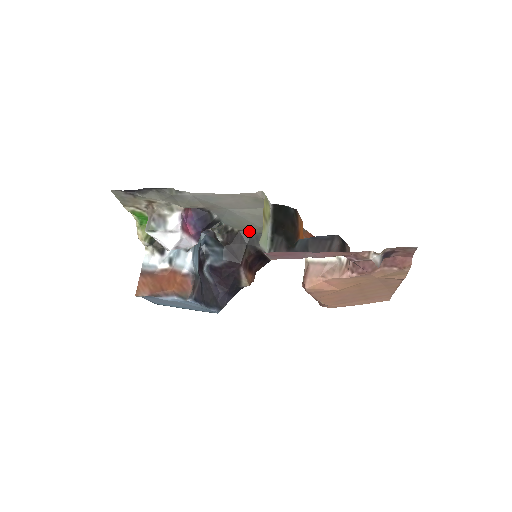
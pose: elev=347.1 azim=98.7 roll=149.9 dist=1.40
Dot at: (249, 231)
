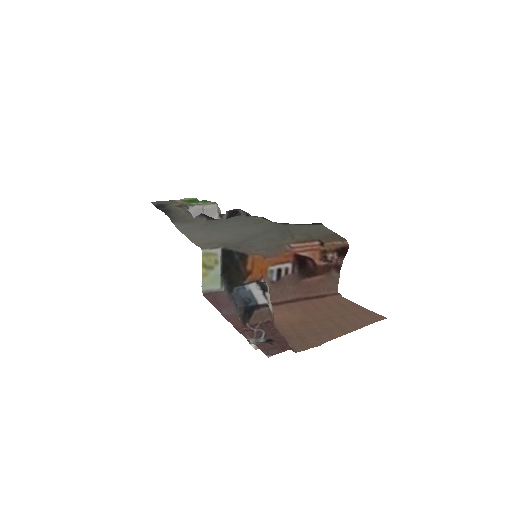
Dot at: (267, 221)
